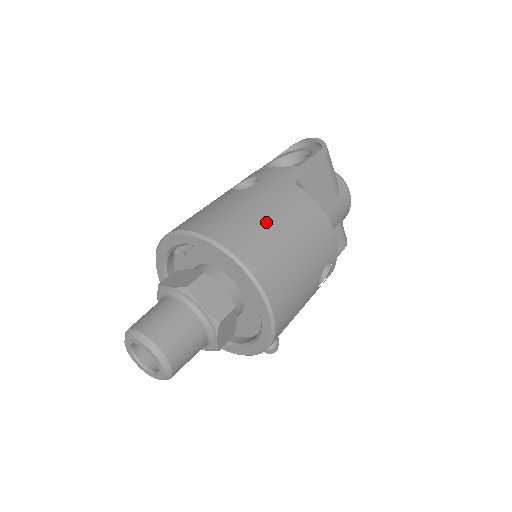
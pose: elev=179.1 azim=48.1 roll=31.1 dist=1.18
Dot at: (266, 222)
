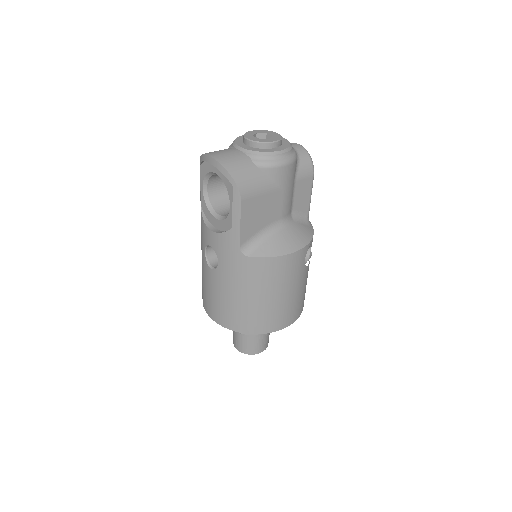
Dot at: (249, 303)
